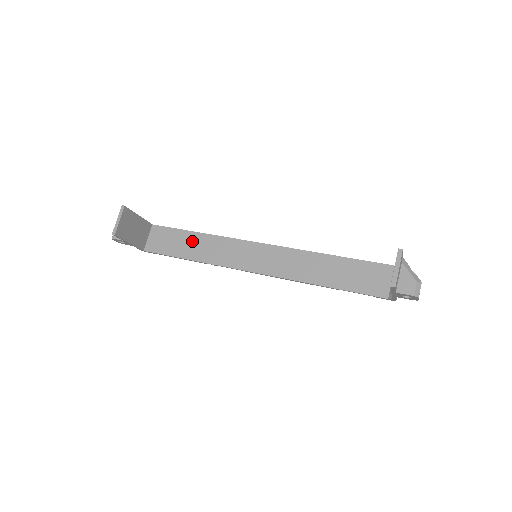
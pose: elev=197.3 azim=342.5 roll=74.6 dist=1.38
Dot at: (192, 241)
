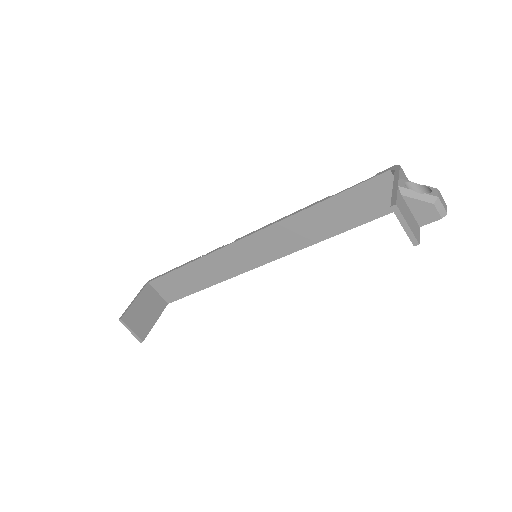
Dot at: (192, 274)
